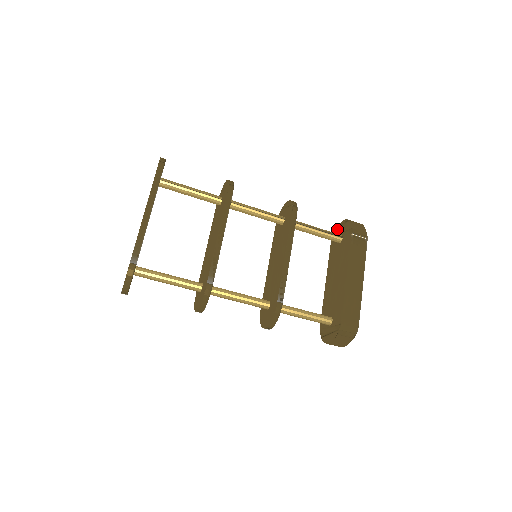
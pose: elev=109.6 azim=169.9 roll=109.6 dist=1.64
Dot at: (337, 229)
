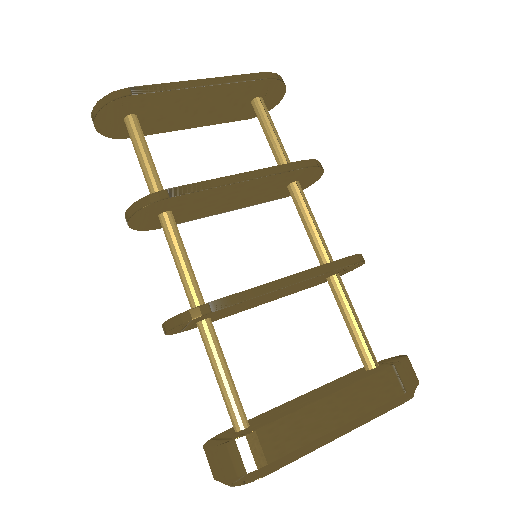
Dot at: (382, 360)
